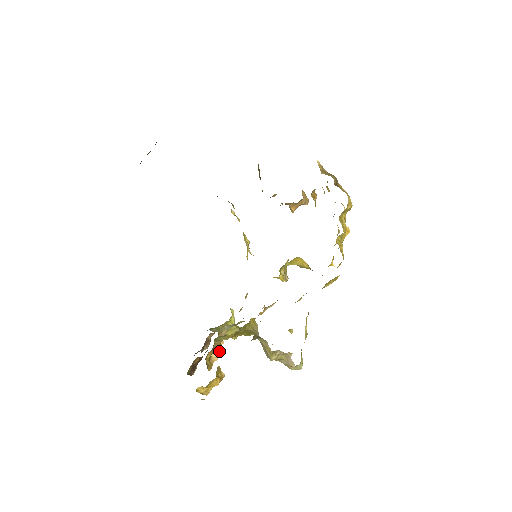
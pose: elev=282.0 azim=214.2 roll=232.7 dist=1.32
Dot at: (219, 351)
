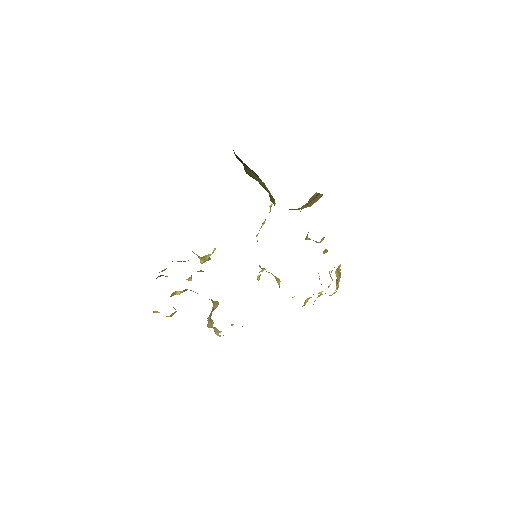
Dot at: (184, 291)
